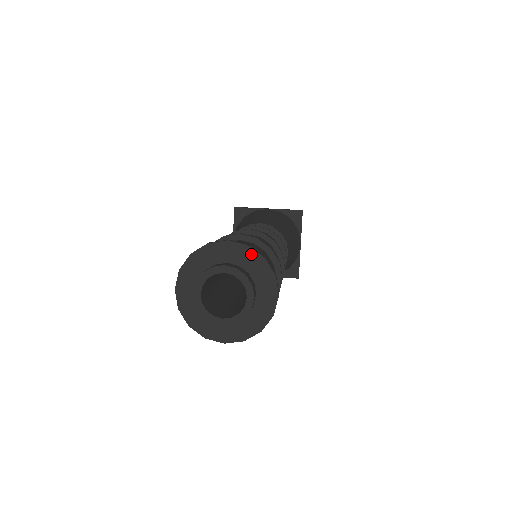
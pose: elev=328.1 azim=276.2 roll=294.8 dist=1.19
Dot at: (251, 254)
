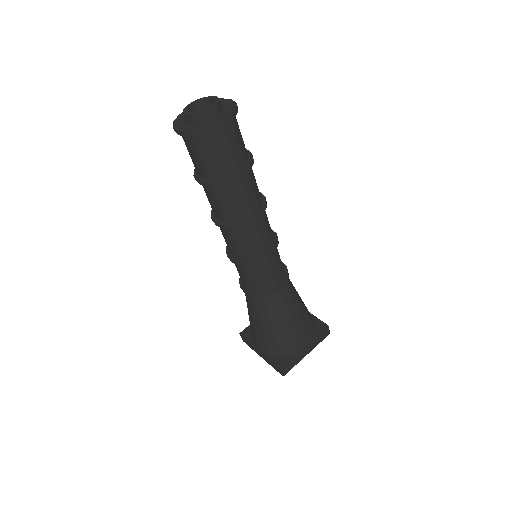
Dot at: (233, 105)
